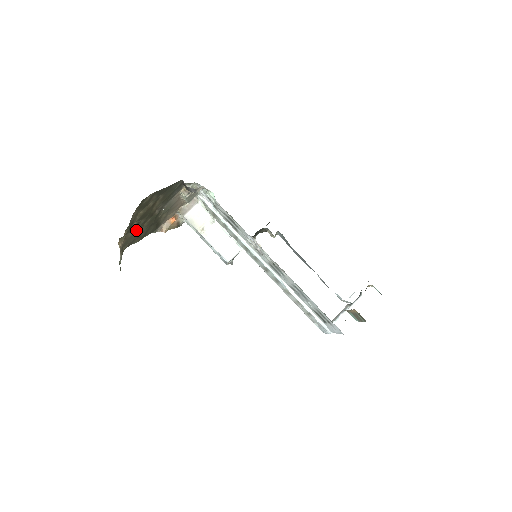
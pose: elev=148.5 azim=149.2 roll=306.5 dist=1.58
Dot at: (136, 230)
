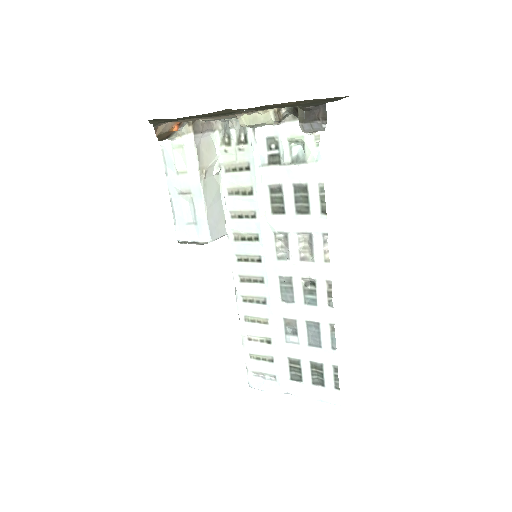
Dot at: occluded
